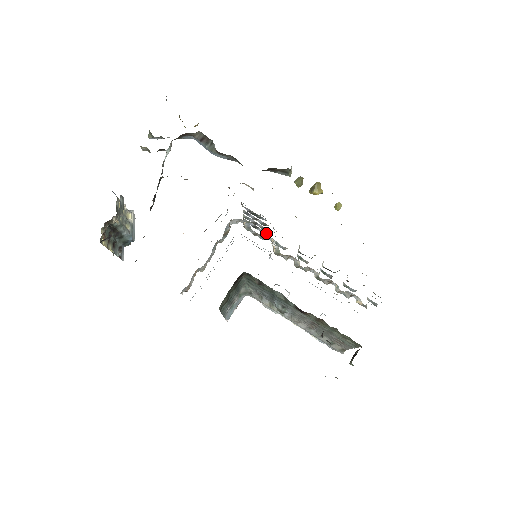
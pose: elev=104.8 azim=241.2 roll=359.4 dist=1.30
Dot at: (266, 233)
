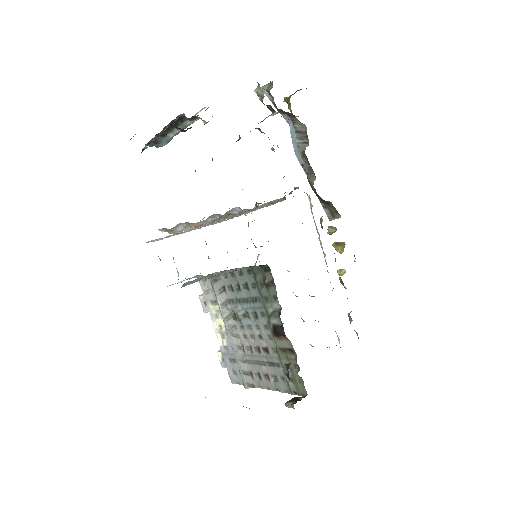
Dot at: occluded
